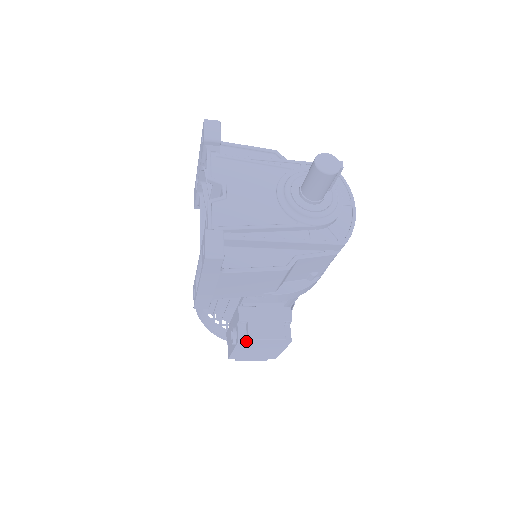
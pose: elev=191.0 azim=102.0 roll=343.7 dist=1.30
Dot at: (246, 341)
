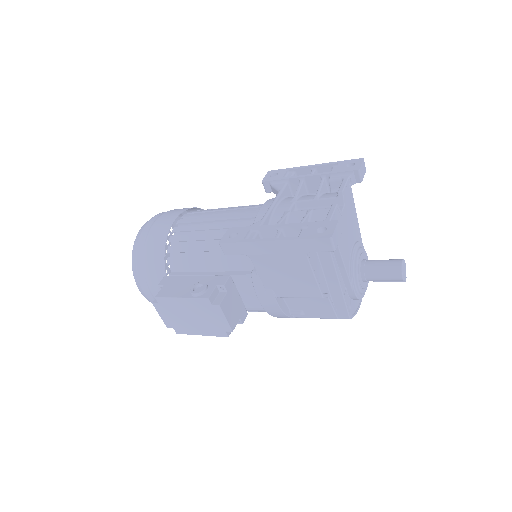
Dot at: (212, 304)
